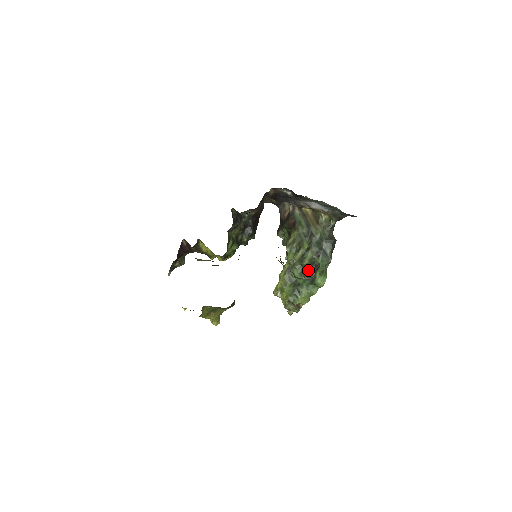
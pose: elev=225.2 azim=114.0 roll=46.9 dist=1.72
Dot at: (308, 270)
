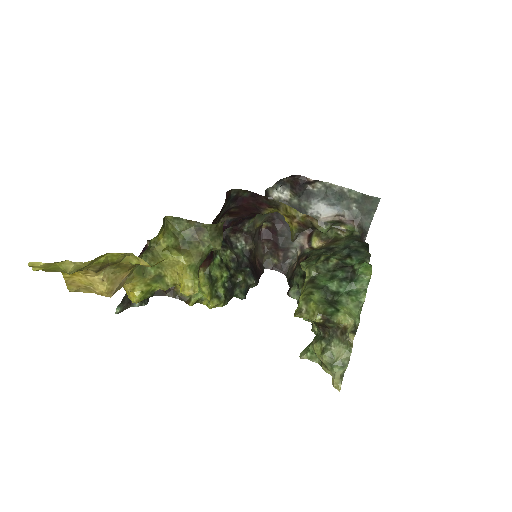
Dot at: (340, 268)
